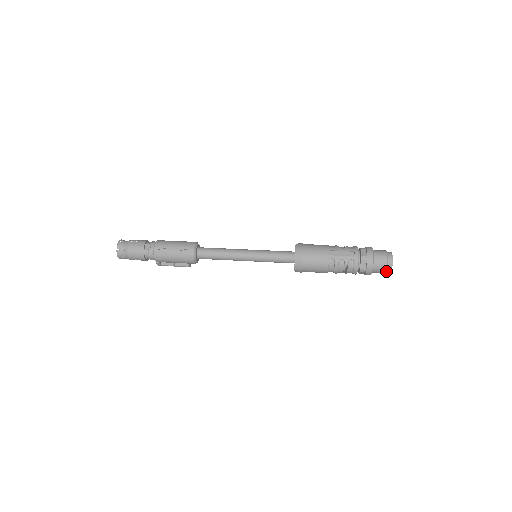
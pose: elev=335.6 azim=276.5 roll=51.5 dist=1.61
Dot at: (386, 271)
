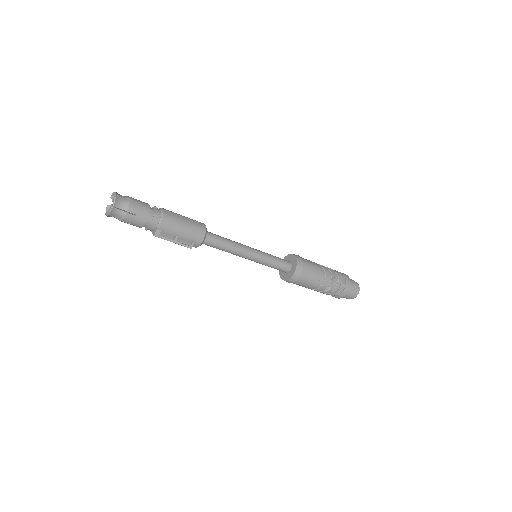
Dot at: (355, 293)
